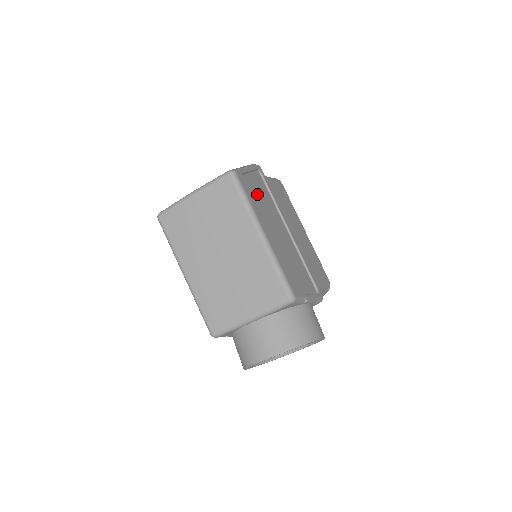
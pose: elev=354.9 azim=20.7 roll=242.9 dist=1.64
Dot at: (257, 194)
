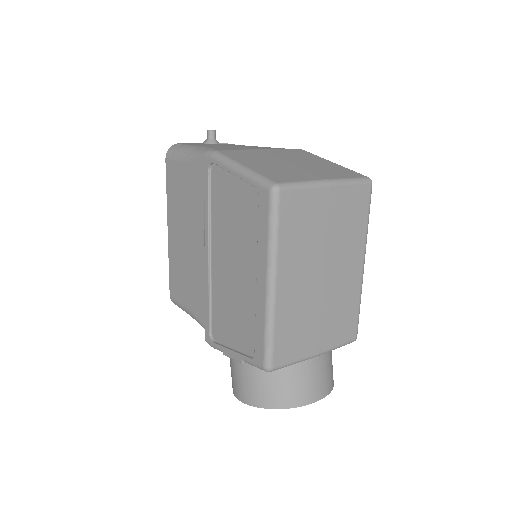
Dot at: occluded
